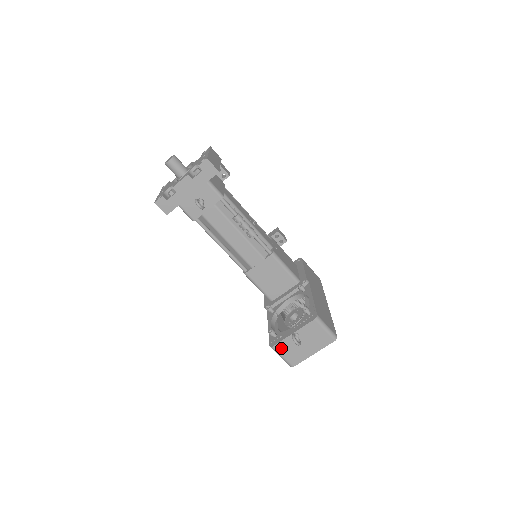
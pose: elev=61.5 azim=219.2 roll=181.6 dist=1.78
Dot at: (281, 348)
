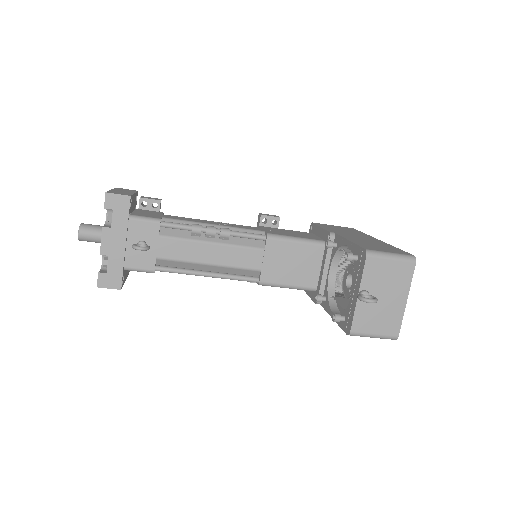
Dot at: (362, 326)
